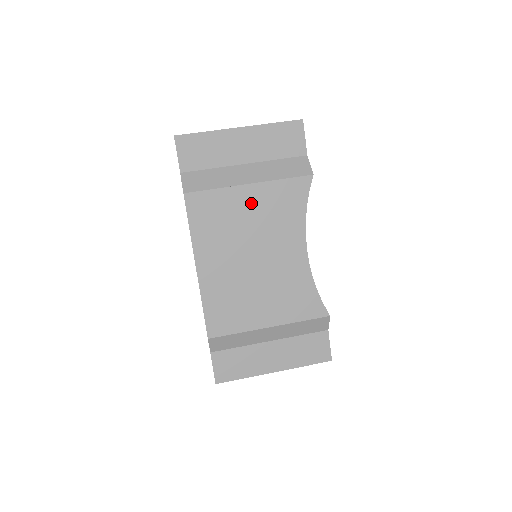
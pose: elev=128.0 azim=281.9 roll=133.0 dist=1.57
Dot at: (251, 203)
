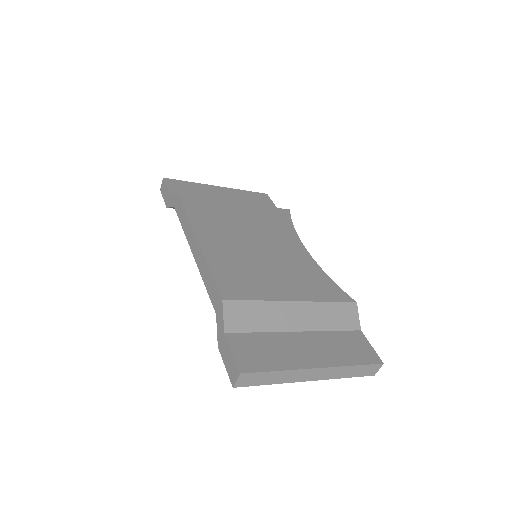
Dot at: (242, 212)
